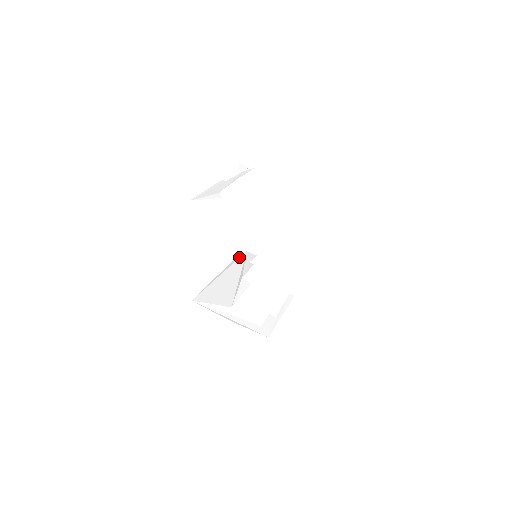
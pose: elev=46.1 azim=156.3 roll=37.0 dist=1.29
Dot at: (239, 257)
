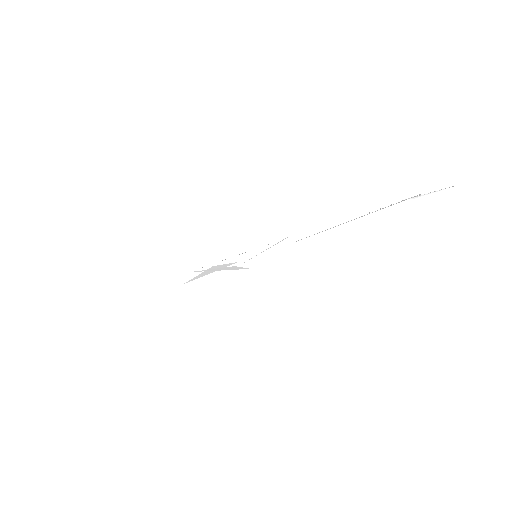
Dot at: occluded
